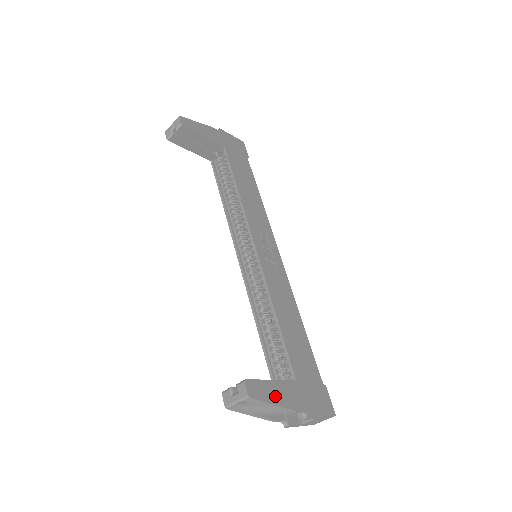
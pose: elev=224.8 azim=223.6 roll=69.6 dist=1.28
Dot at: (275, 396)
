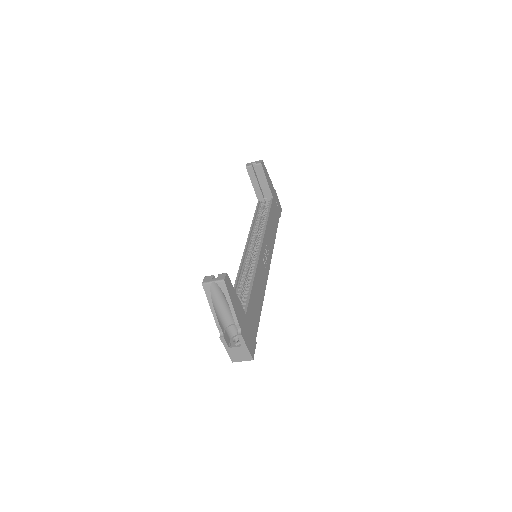
Dot at: (234, 301)
